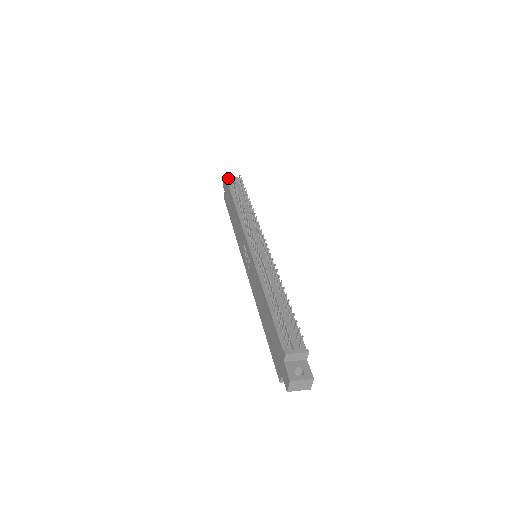
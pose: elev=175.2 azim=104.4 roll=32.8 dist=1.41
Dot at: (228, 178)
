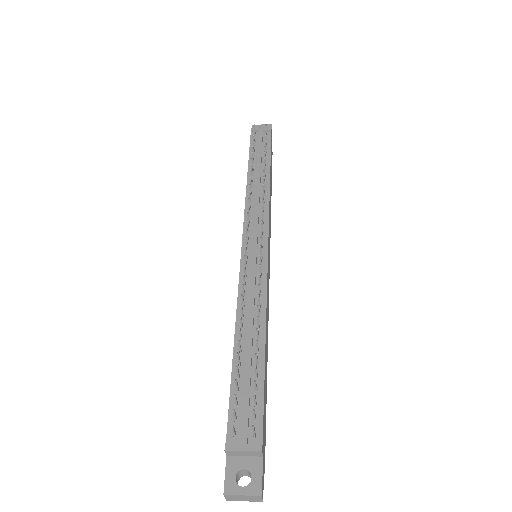
Dot at: (252, 129)
